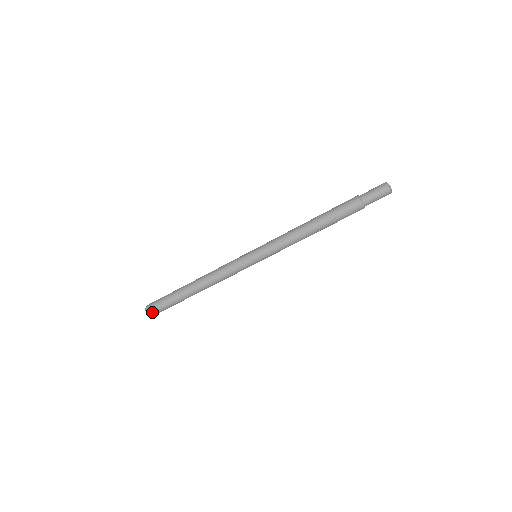
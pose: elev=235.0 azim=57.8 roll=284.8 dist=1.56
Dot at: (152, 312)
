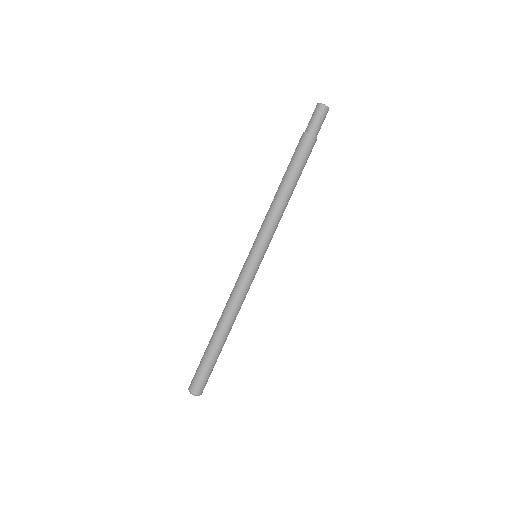
Dot at: (191, 385)
